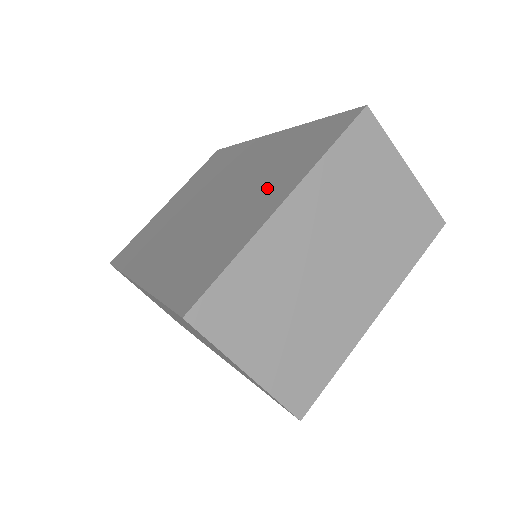
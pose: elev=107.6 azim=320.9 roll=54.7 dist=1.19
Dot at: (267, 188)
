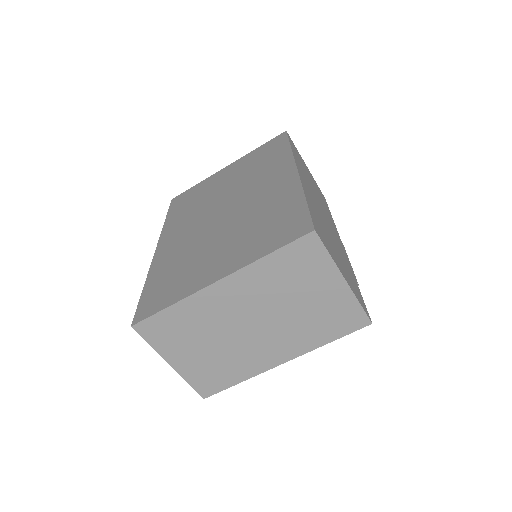
Dot at: (232, 249)
